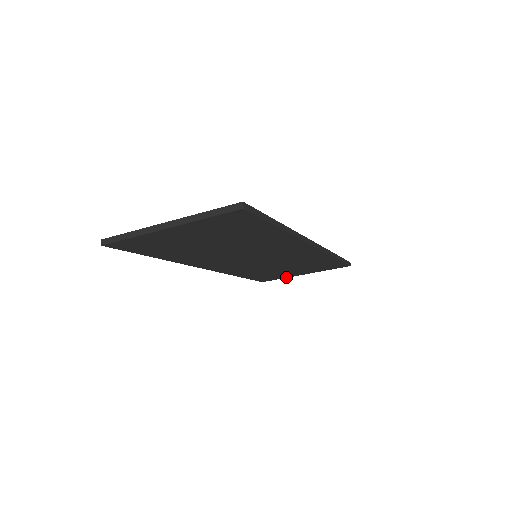
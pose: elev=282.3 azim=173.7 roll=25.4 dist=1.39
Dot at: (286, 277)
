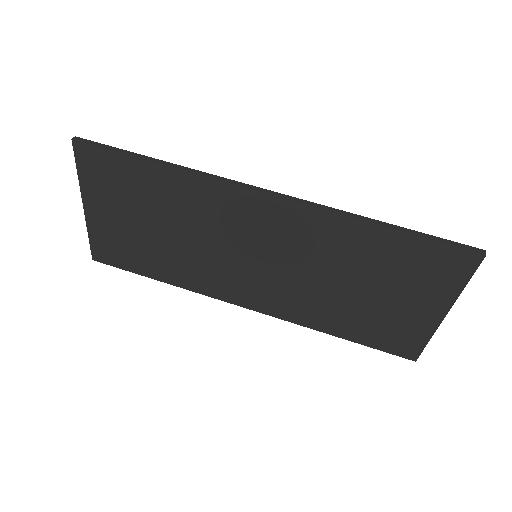
Dot at: (430, 334)
